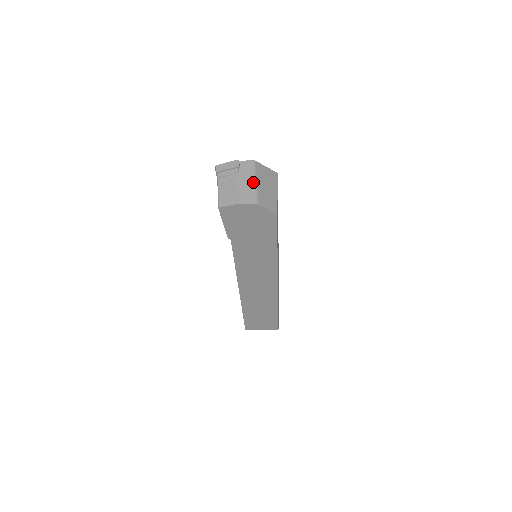
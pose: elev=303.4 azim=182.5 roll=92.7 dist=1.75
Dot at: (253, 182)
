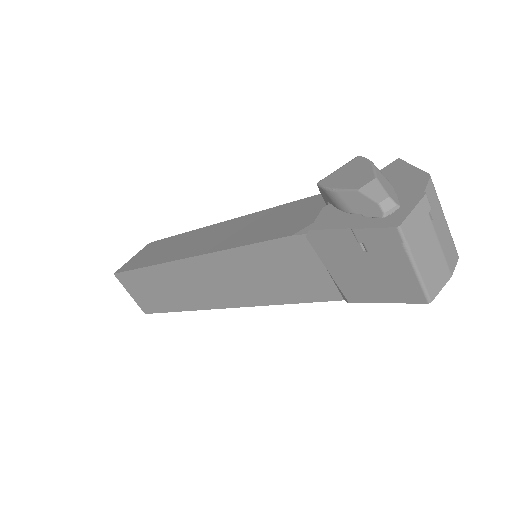
Dot at: (446, 222)
